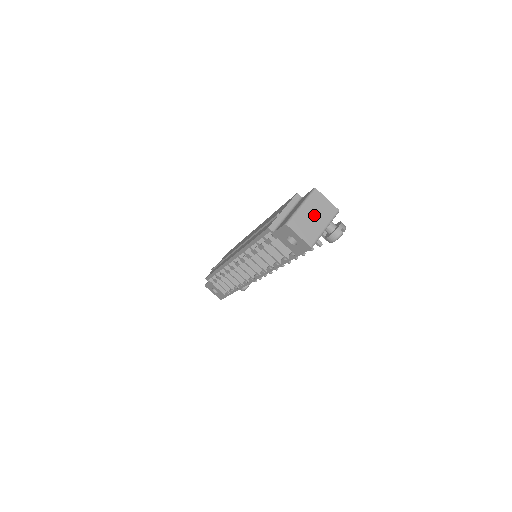
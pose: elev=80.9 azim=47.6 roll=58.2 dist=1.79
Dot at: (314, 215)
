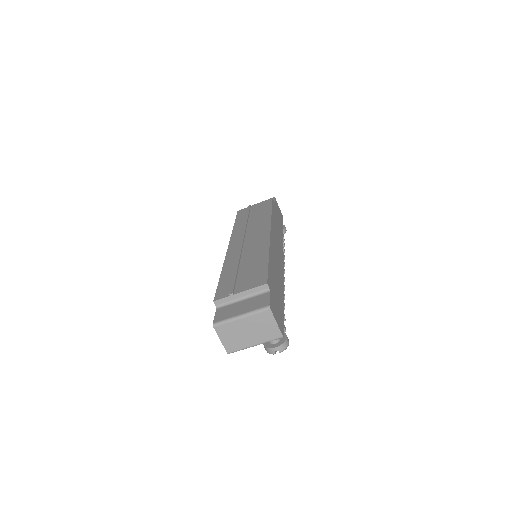
Dot at: (250, 330)
